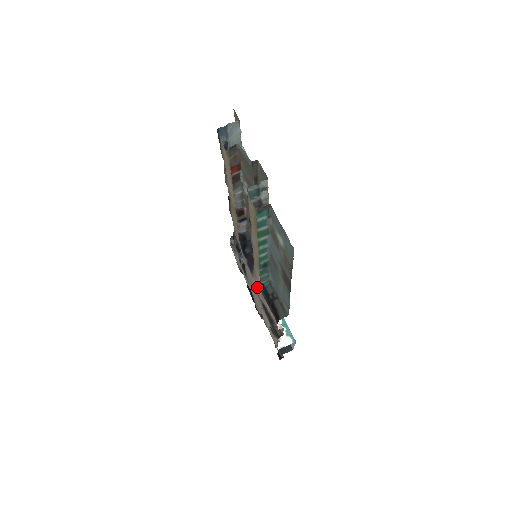
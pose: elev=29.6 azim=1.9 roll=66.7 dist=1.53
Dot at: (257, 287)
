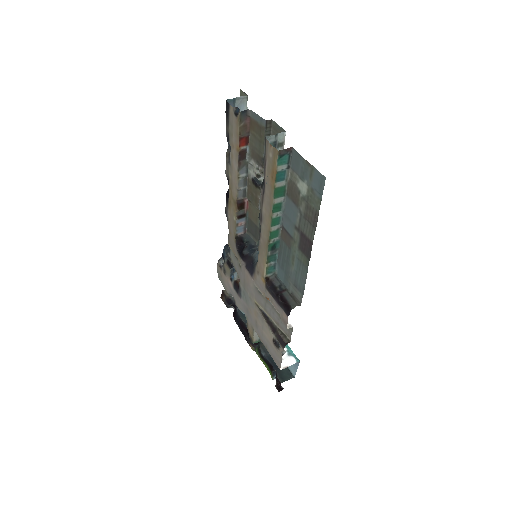
Dot at: (258, 289)
